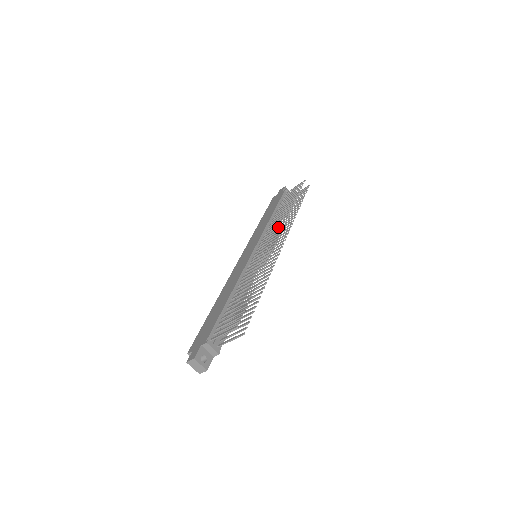
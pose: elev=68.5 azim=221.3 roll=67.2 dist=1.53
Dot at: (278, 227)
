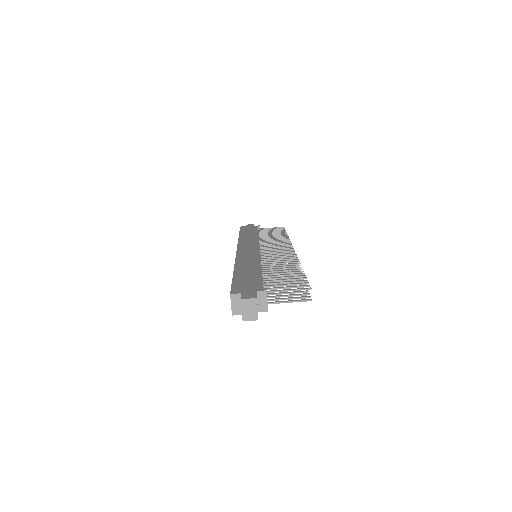
Dot at: (282, 243)
